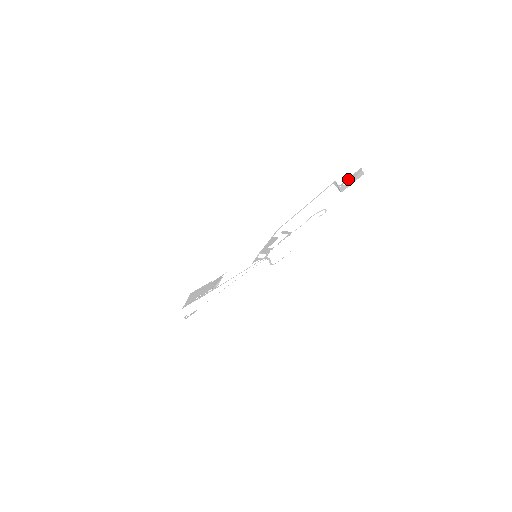
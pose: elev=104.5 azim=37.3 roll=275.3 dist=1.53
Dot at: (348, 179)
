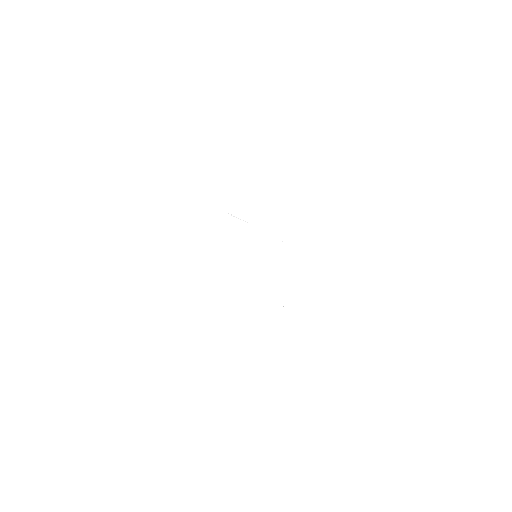
Dot at: occluded
